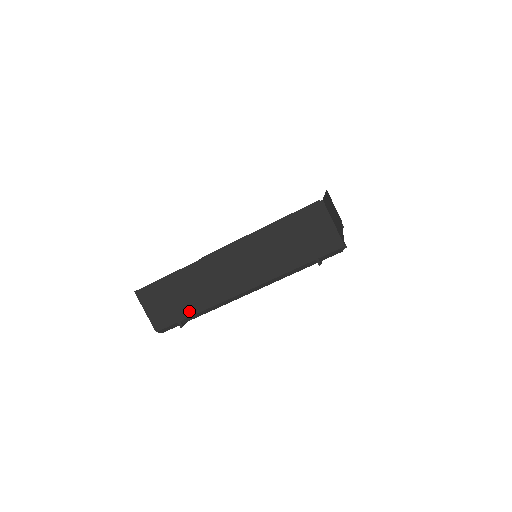
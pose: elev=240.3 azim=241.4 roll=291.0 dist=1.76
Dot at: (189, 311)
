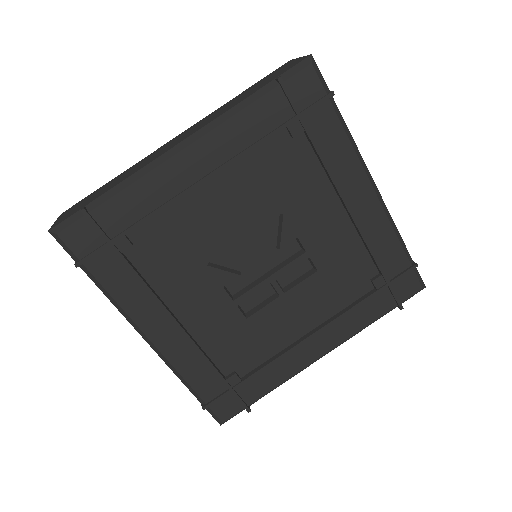
Dot at: (104, 193)
